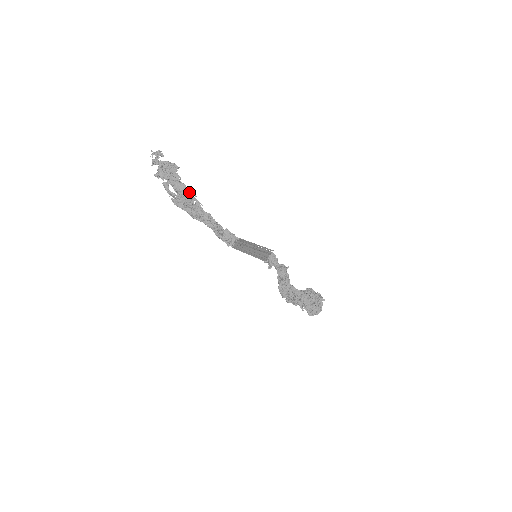
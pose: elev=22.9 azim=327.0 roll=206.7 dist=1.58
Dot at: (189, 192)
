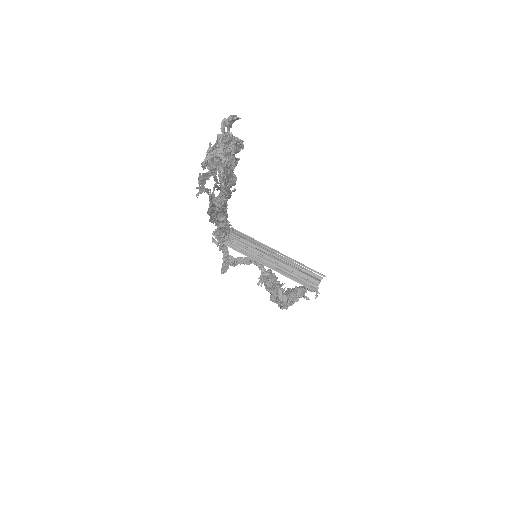
Dot at: occluded
